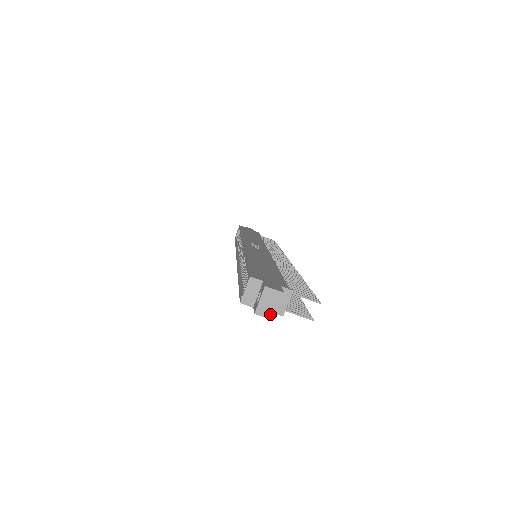
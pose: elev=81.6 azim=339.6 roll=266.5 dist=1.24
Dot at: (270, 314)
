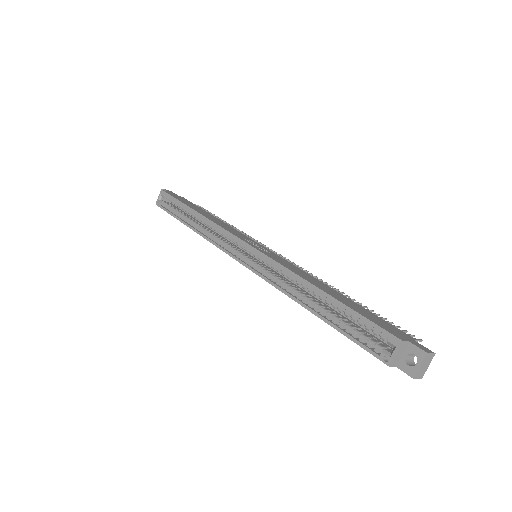
Dot at: (422, 374)
